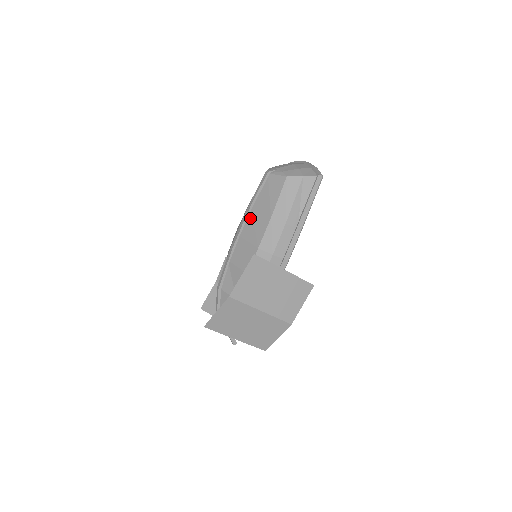
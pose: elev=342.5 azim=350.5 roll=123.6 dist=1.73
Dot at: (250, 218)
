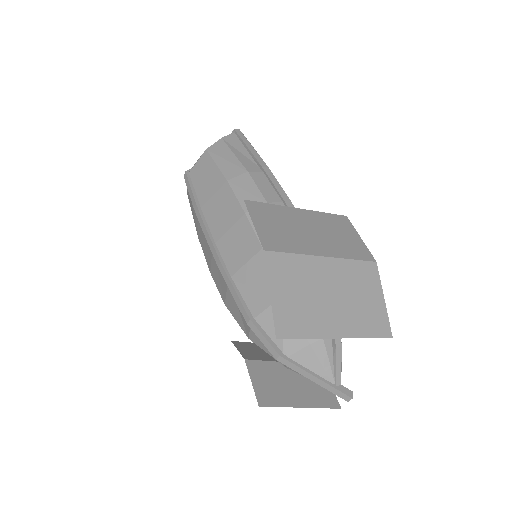
Dot at: (208, 216)
